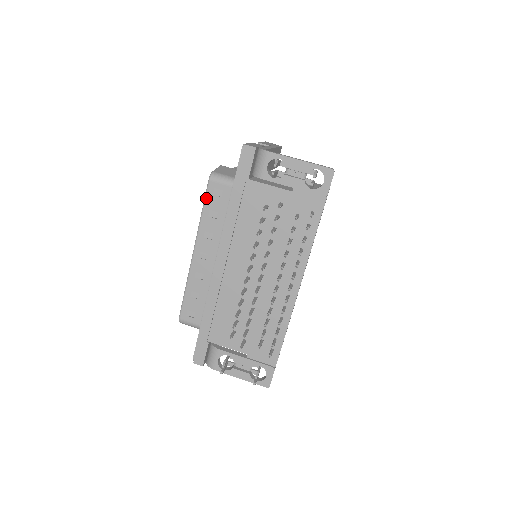
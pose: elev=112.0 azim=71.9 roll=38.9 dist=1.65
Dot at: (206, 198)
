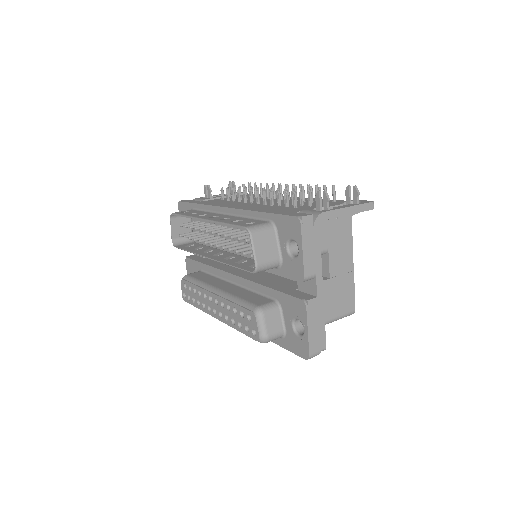
Dot at: (180, 214)
